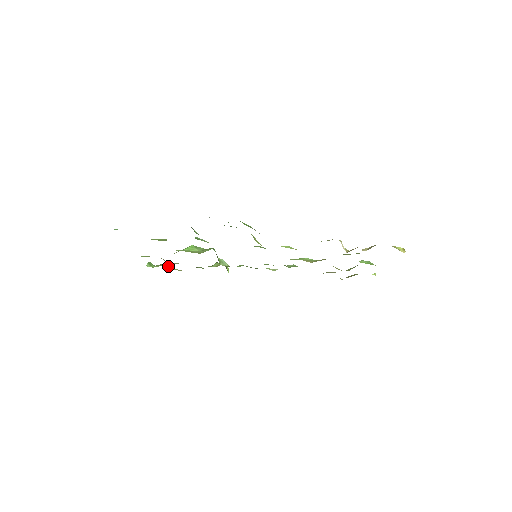
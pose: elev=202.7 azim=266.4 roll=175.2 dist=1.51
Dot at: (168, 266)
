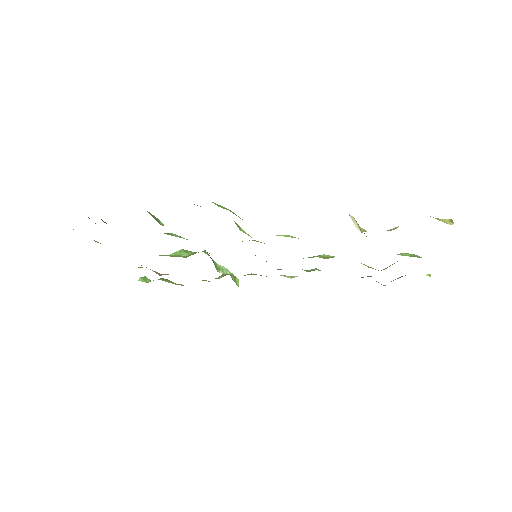
Dot at: (166, 280)
